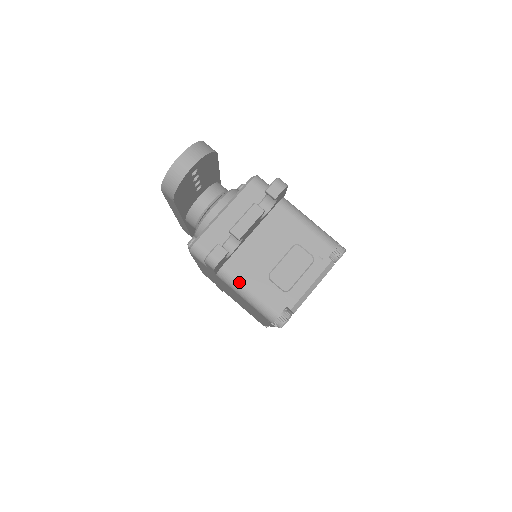
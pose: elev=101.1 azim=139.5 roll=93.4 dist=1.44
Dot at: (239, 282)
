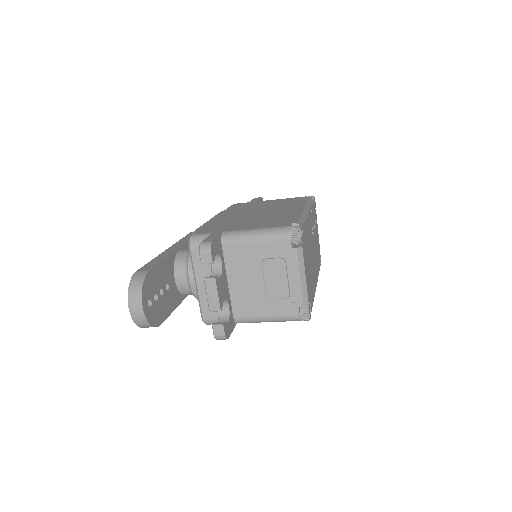
Dot at: (254, 319)
